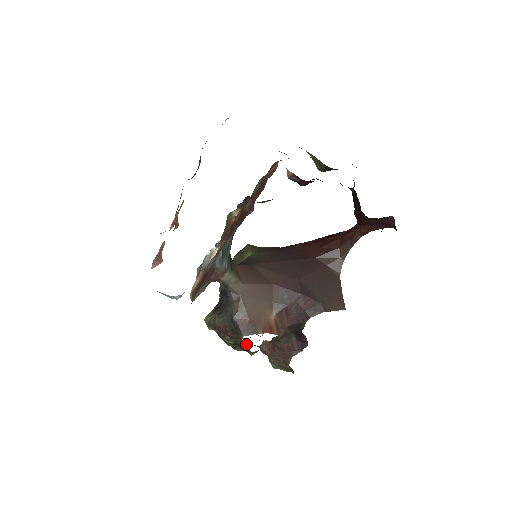
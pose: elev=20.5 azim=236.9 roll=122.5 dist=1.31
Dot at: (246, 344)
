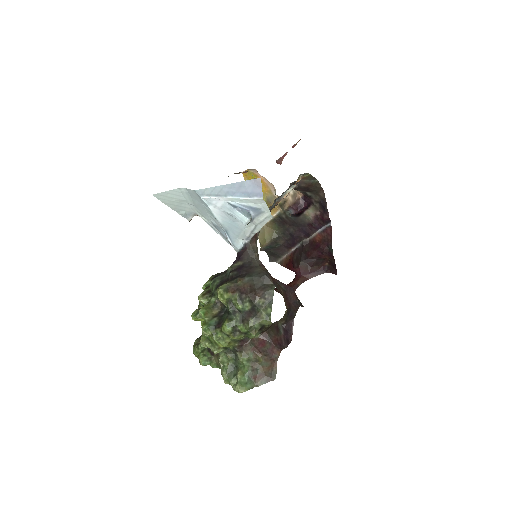
Dot at: occluded
